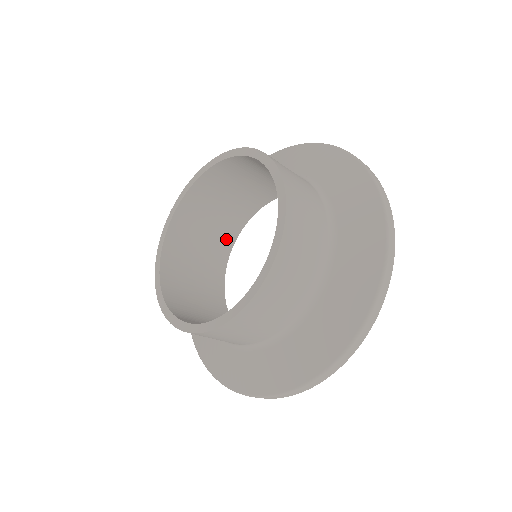
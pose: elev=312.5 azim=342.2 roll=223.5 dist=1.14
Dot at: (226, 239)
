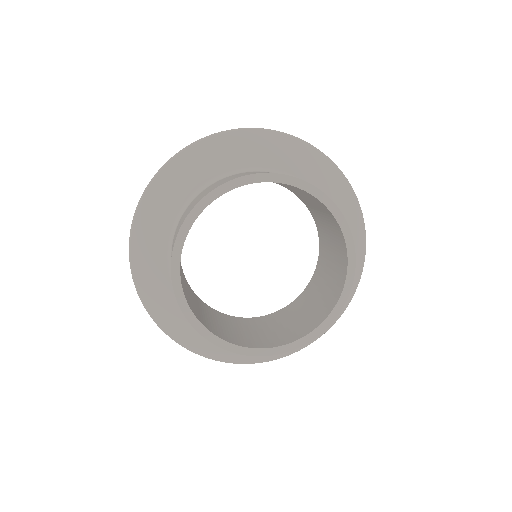
Dot at: occluded
